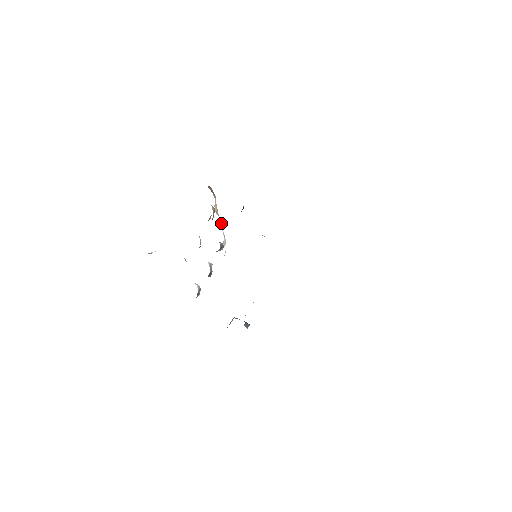
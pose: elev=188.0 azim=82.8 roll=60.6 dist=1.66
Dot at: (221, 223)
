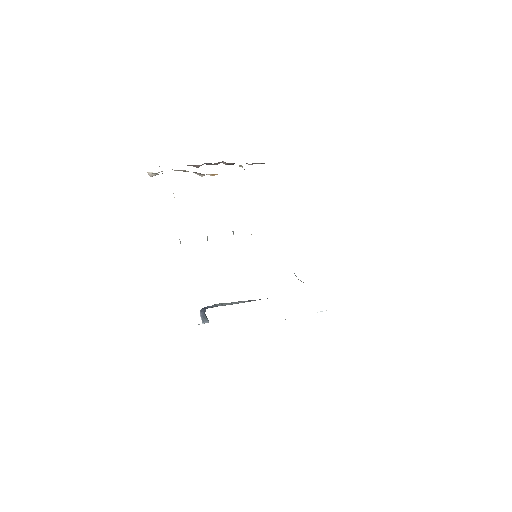
Dot at: occluded
